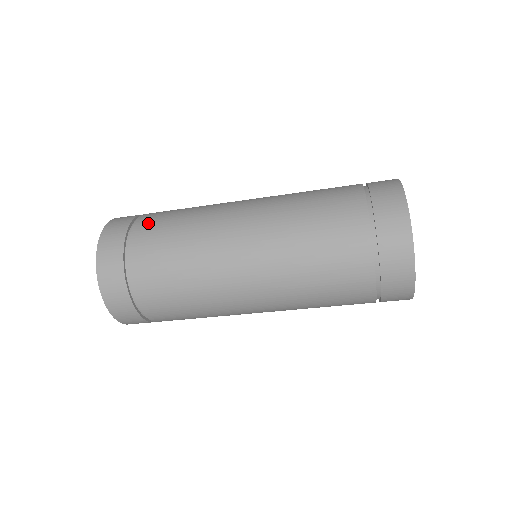
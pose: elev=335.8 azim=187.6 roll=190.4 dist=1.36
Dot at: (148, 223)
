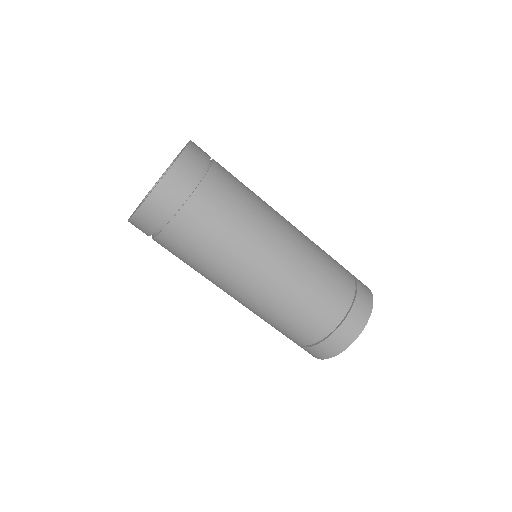
Dot at: (193, 219)
